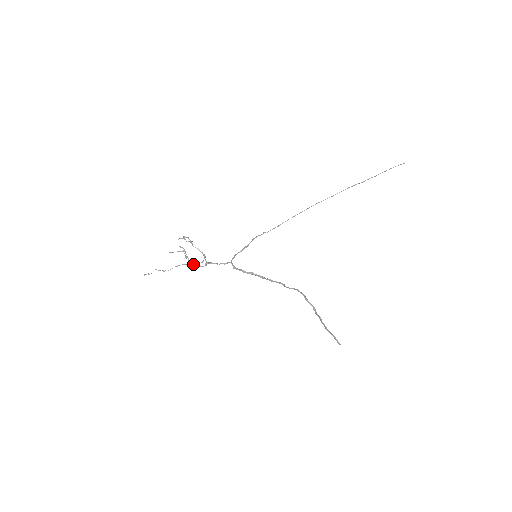
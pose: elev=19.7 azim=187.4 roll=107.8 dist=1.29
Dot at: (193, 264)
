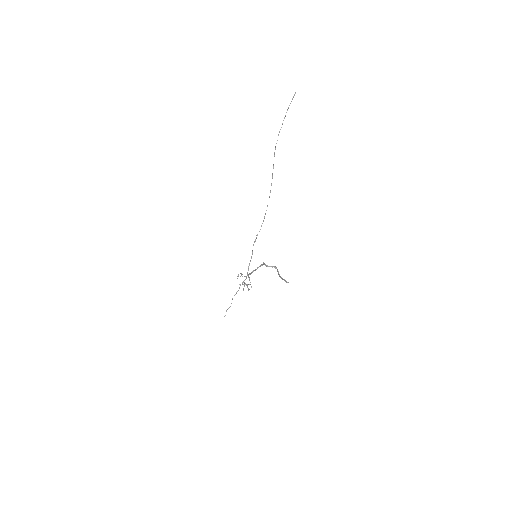
Dot at: occluded
